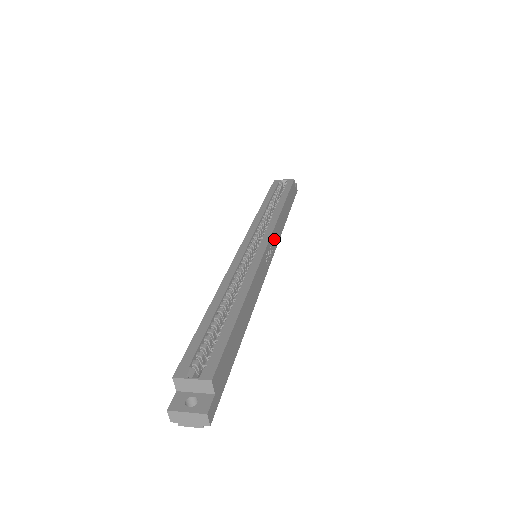
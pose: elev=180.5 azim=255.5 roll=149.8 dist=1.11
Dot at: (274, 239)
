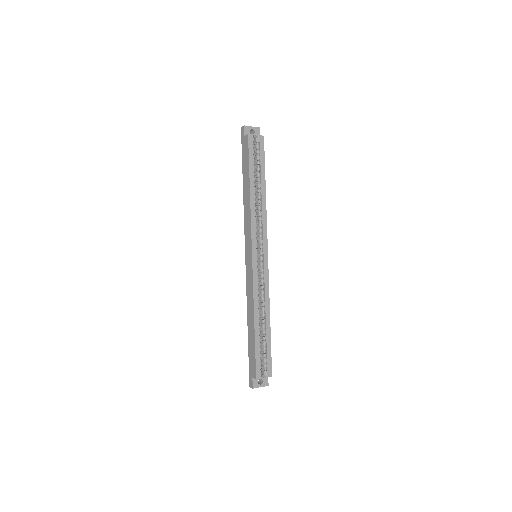
Dot at: occluded
